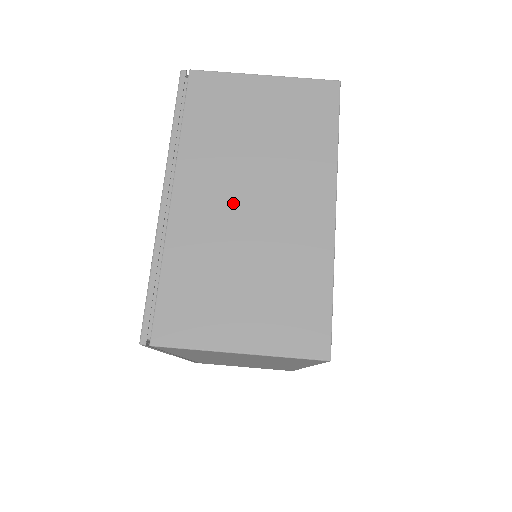
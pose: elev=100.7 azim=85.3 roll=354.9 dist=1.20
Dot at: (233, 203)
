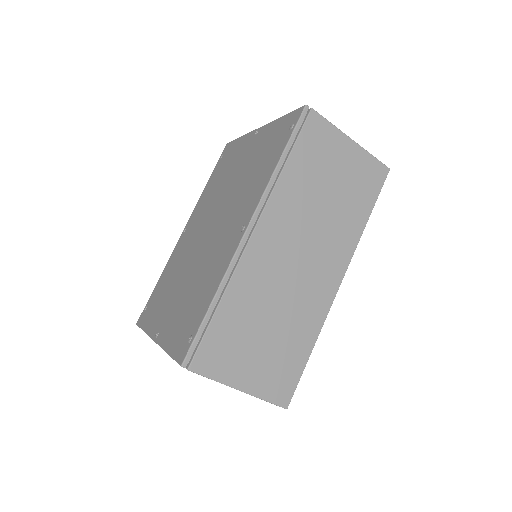
Dot at: occluded
